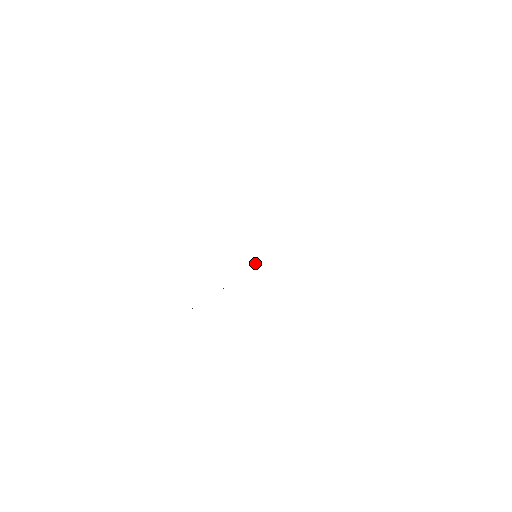
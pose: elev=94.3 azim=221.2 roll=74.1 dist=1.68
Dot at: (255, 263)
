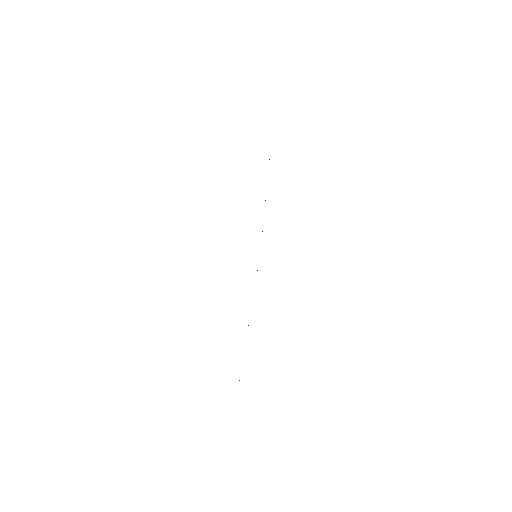
Dot at: occluded
